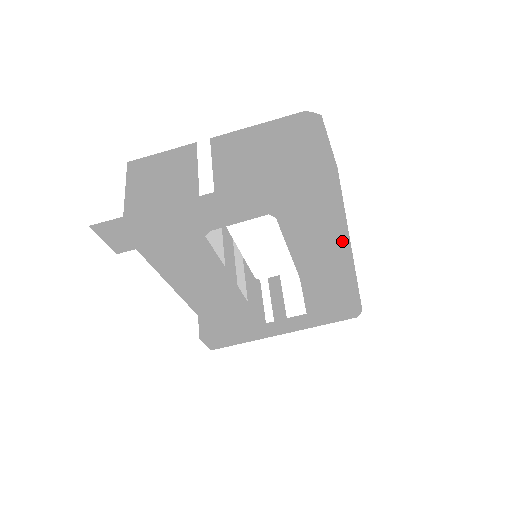
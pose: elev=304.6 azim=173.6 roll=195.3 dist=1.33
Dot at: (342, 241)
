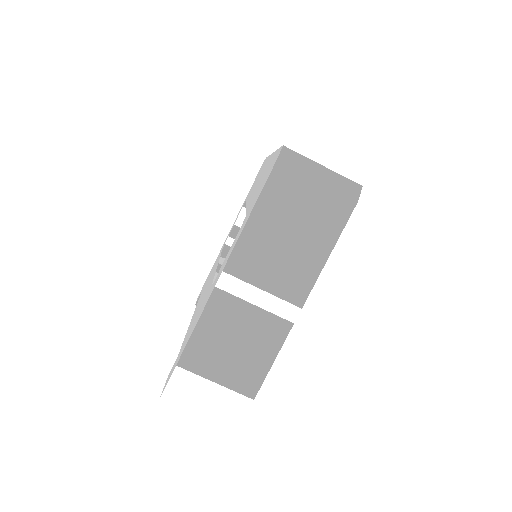
Dot at: occluded
